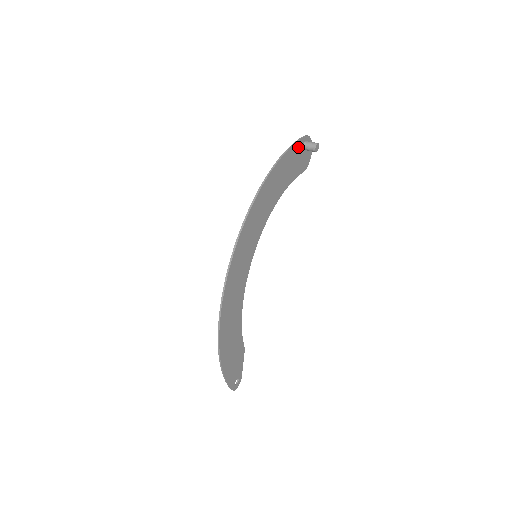
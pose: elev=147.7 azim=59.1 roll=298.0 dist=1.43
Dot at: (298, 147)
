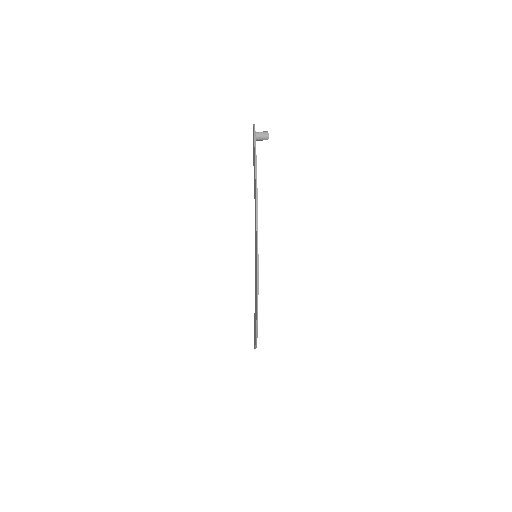
Dot at: occluded
